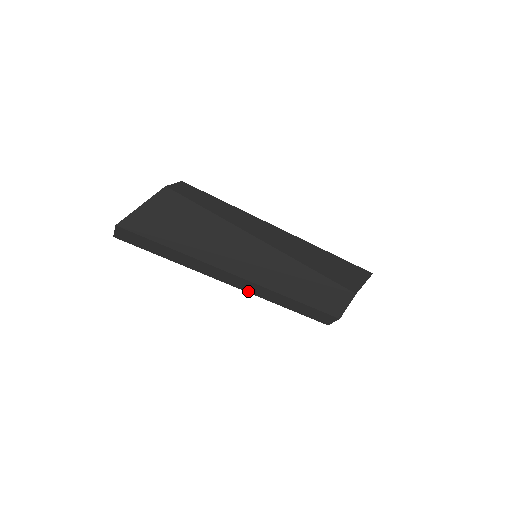
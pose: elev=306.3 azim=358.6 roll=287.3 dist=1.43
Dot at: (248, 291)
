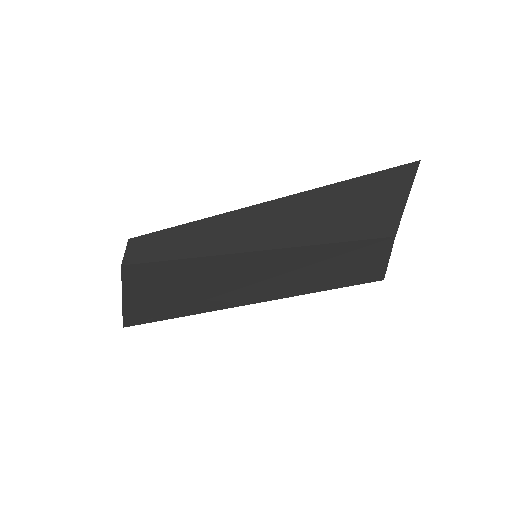
Dot at: occluded
